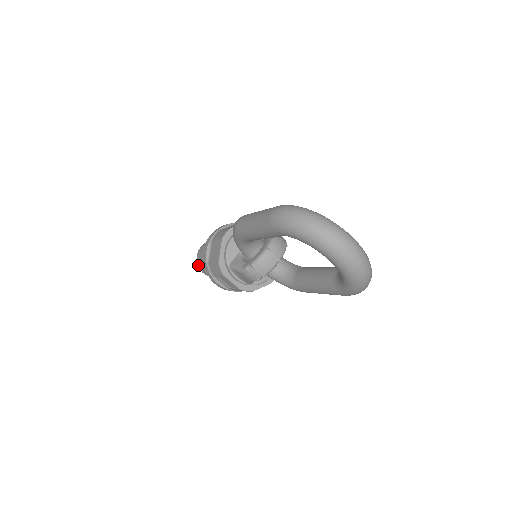
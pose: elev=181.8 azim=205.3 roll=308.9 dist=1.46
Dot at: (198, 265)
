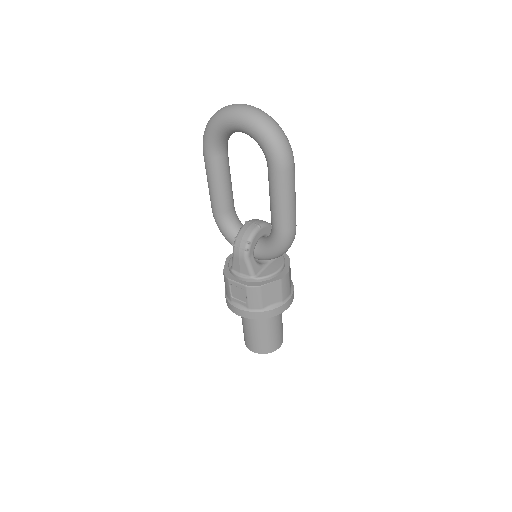
Dot at: (246, 345)
